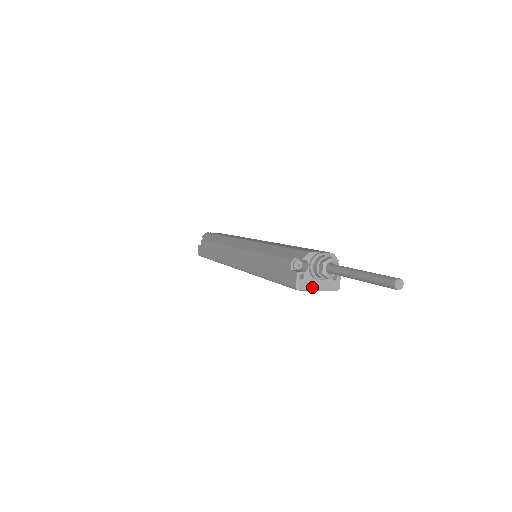
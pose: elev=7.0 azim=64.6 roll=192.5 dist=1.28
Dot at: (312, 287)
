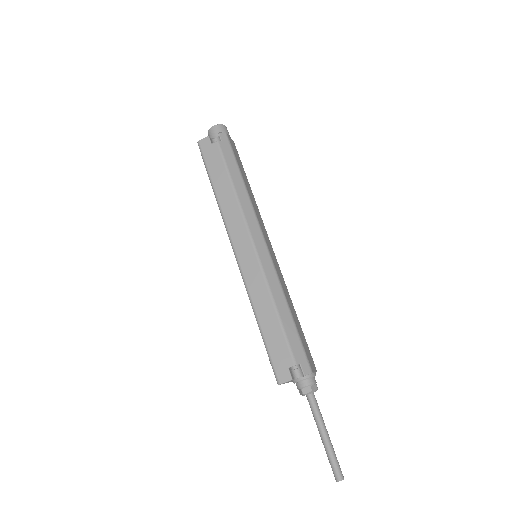
Dot at: occluded
